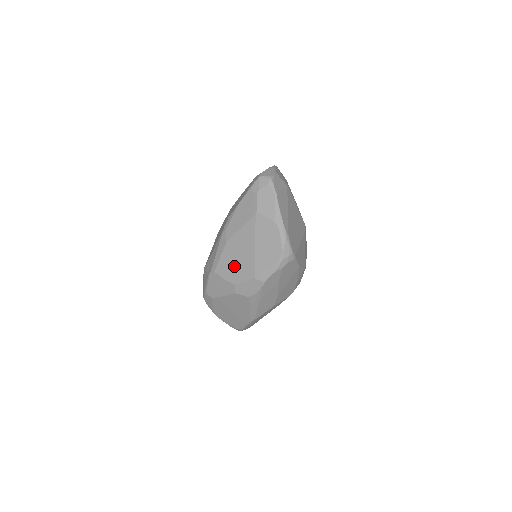
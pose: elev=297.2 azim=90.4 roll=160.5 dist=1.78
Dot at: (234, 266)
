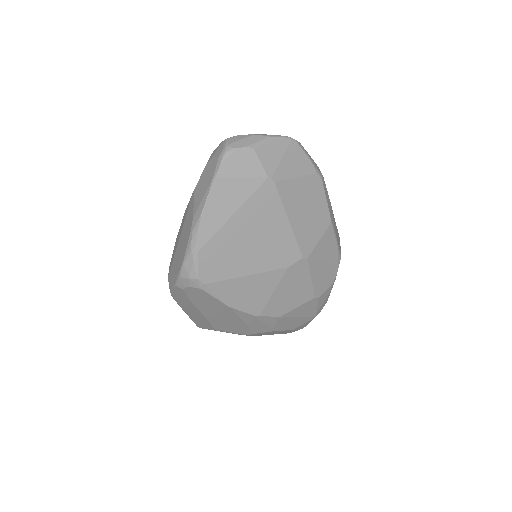
Dot at: (175, 246)
